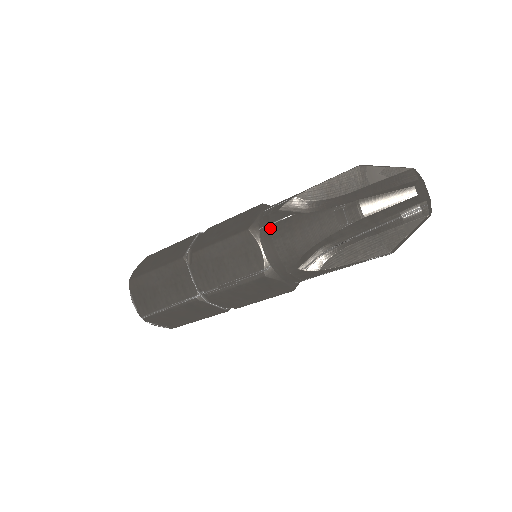
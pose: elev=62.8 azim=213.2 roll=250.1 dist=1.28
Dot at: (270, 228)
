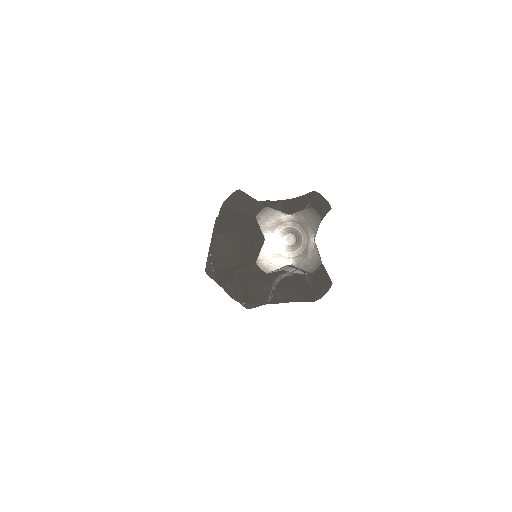
Dot at: occluded
